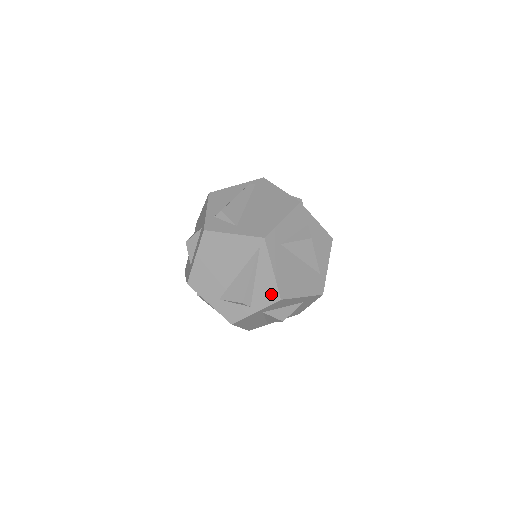
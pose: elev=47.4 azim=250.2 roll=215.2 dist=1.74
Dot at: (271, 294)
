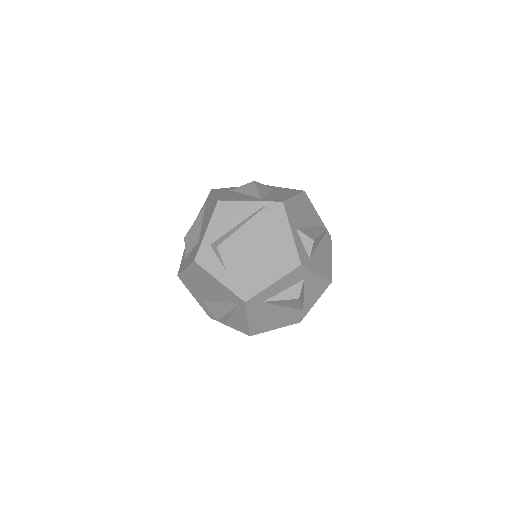
Dot at: (243, 329)
